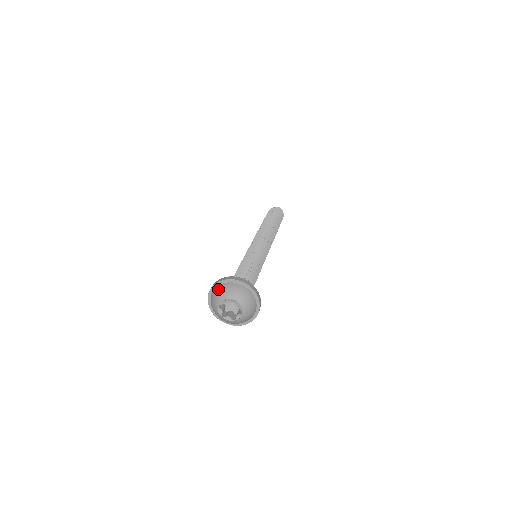
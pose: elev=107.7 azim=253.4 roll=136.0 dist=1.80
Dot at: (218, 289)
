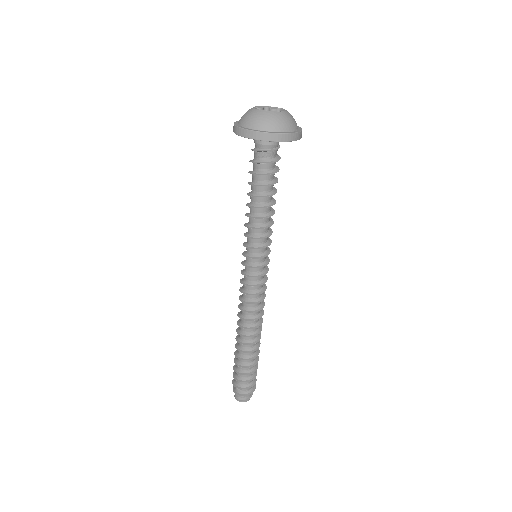
Dot at: occluded
